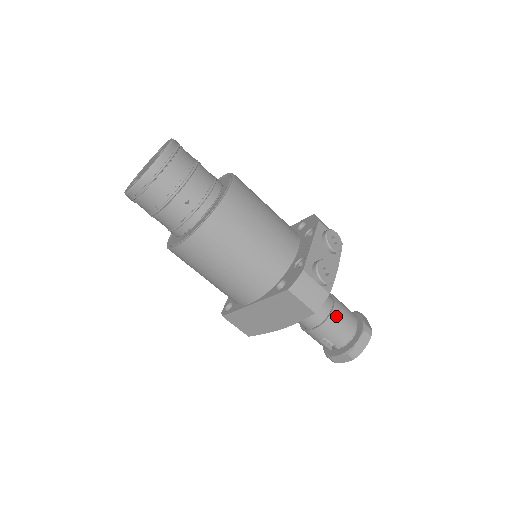
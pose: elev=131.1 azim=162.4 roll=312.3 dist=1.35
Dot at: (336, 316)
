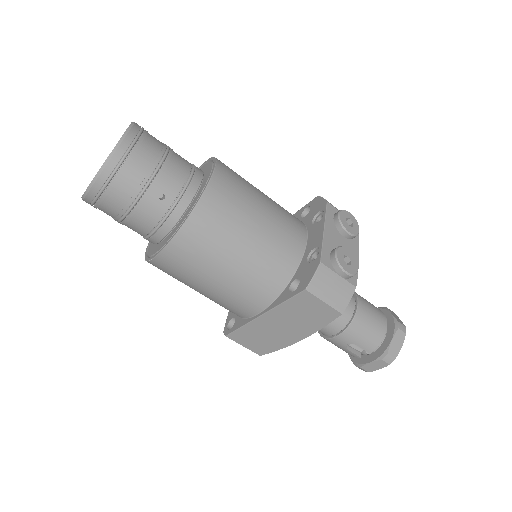
Dot at: (362, 315)
